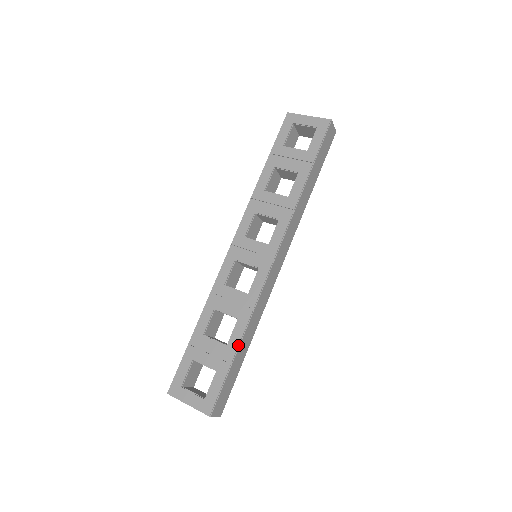
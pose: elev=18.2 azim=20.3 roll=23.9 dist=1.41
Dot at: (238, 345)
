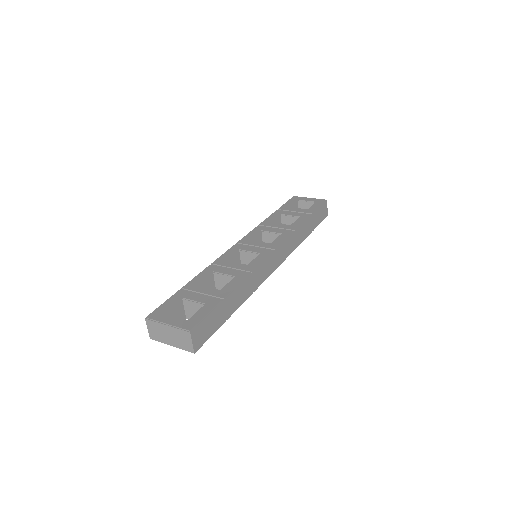
Dot at: (232, 289)
